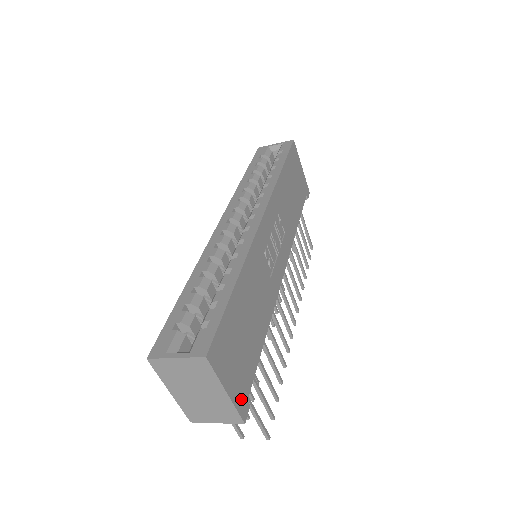
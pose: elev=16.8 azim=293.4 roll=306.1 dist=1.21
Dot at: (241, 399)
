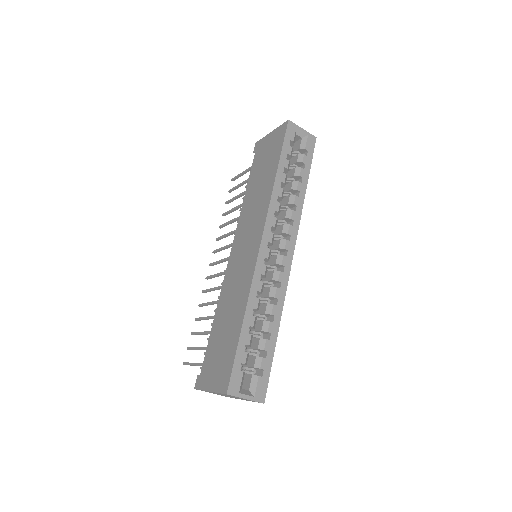
Dot at: occluded
